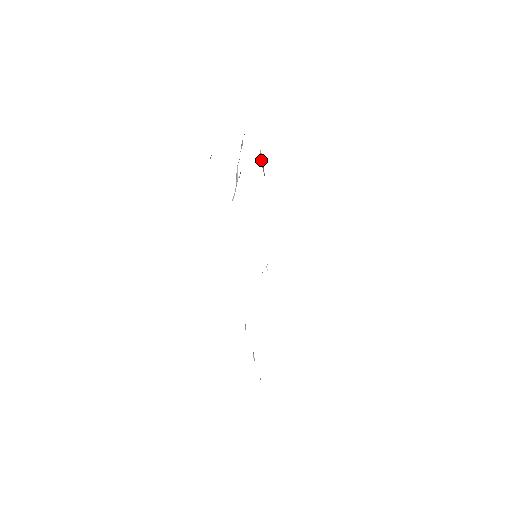
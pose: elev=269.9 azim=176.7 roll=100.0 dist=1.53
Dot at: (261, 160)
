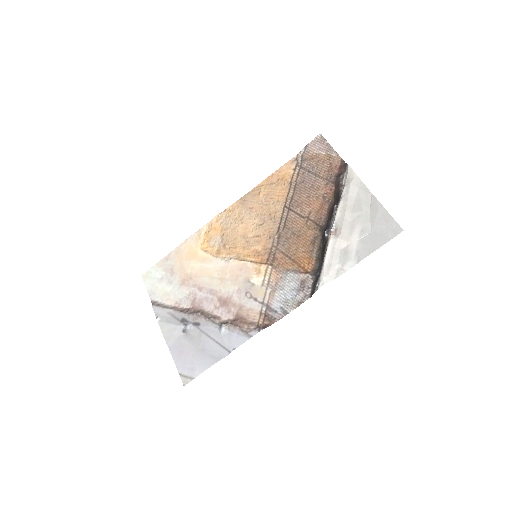
Dot at: (314, 151)
